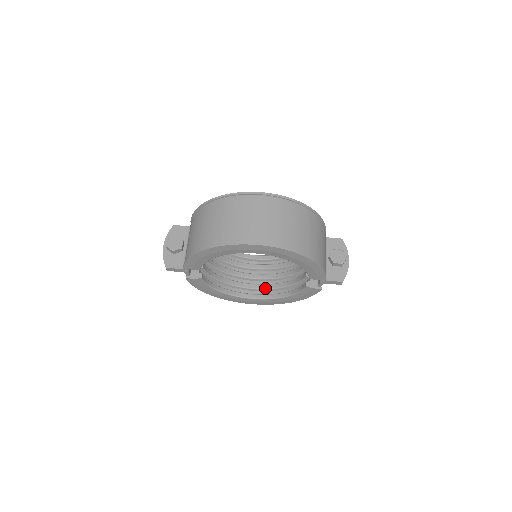
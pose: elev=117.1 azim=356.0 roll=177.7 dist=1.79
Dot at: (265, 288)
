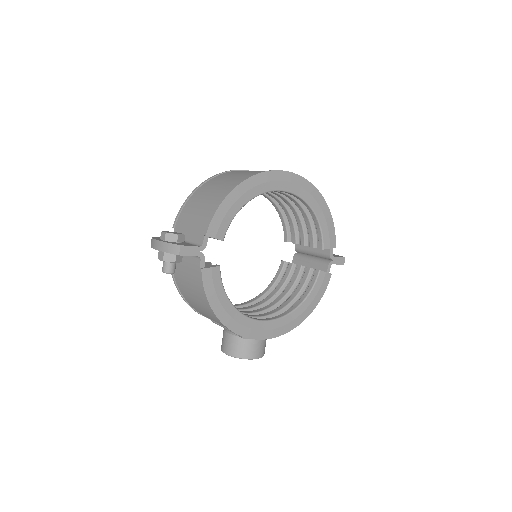
Dot at: (270, 314)
